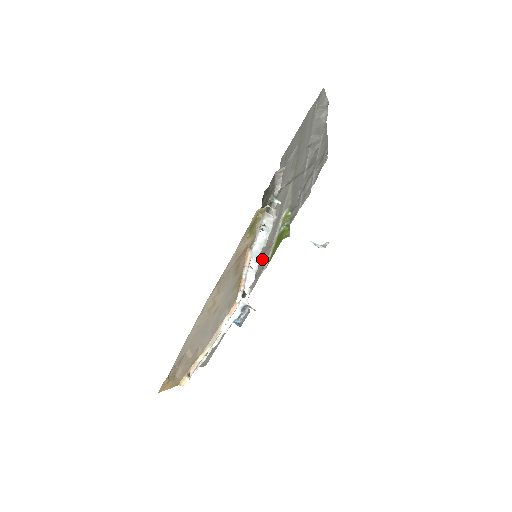
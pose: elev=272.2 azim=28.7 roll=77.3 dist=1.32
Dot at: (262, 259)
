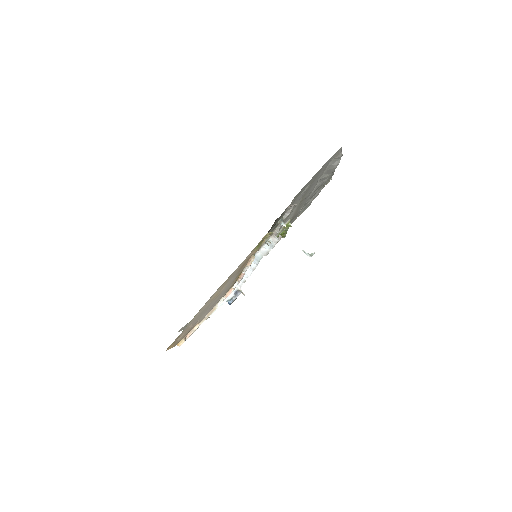
Dot at: occluded
